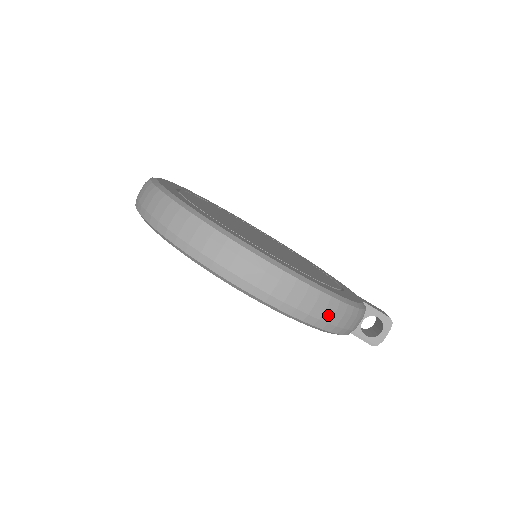
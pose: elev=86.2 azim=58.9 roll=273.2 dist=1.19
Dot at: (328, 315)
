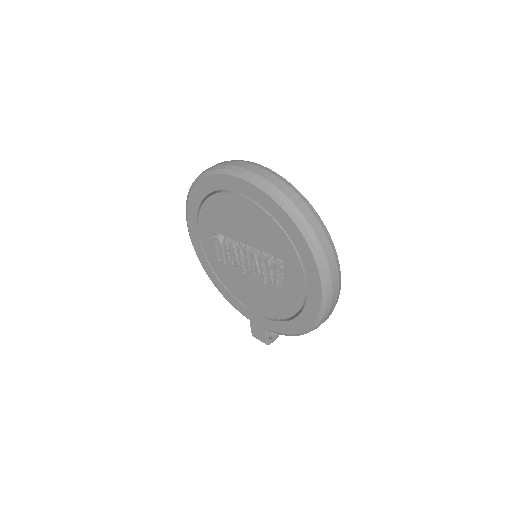
Dot at: occluded
